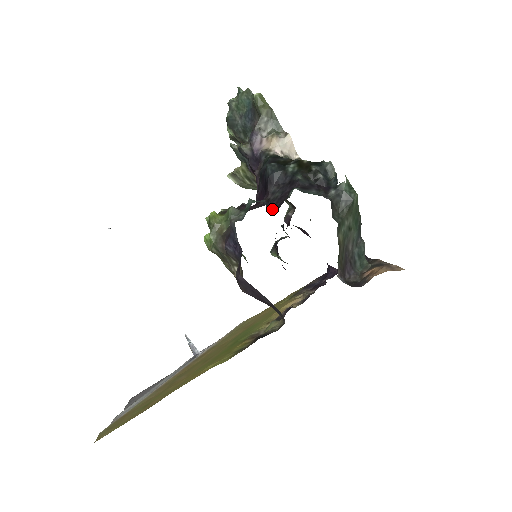
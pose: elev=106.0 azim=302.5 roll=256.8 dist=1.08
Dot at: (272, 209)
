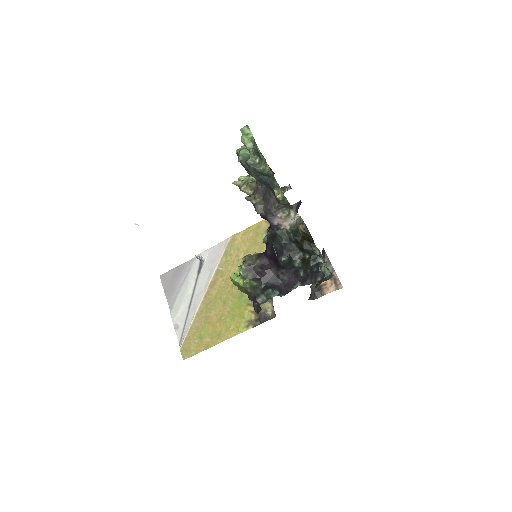
Dot at: (282, 292)
